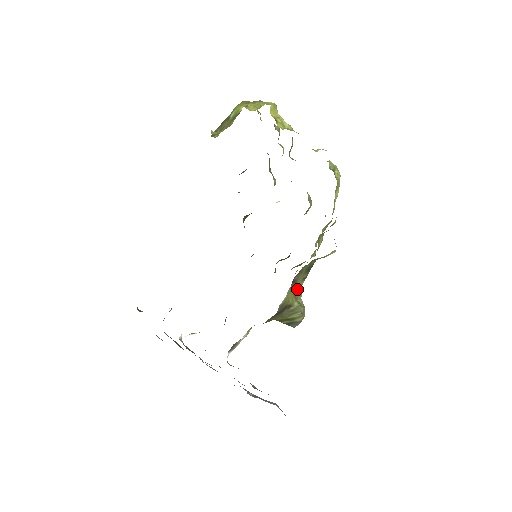
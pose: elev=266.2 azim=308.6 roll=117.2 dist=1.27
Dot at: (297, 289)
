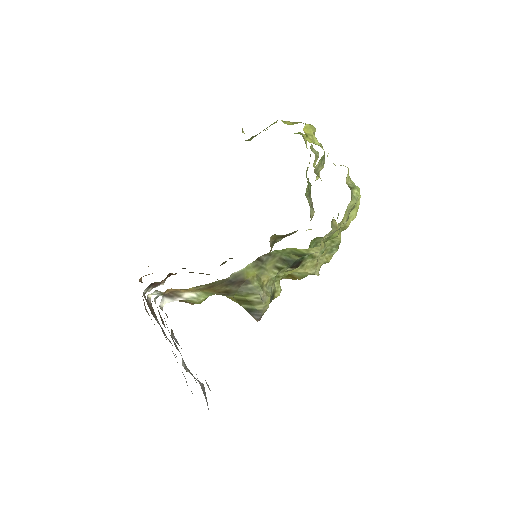
Dot at: (265, 273)
